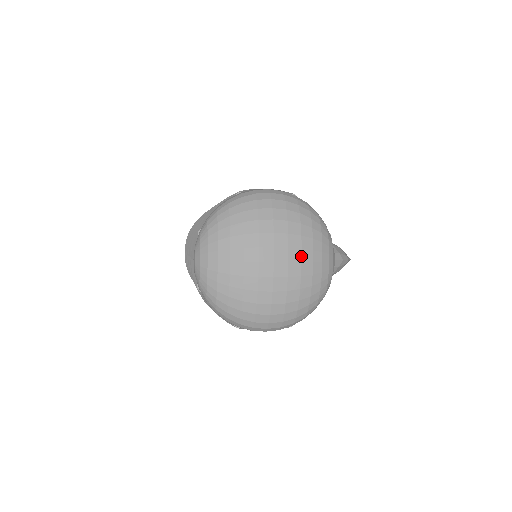
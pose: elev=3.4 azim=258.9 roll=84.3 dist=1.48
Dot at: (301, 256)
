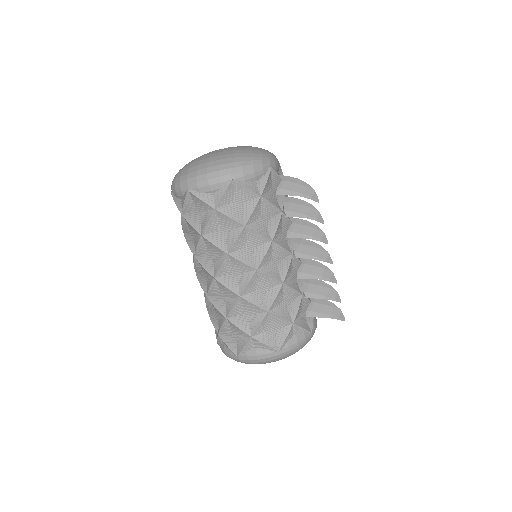
Dot at: (240, 146)
